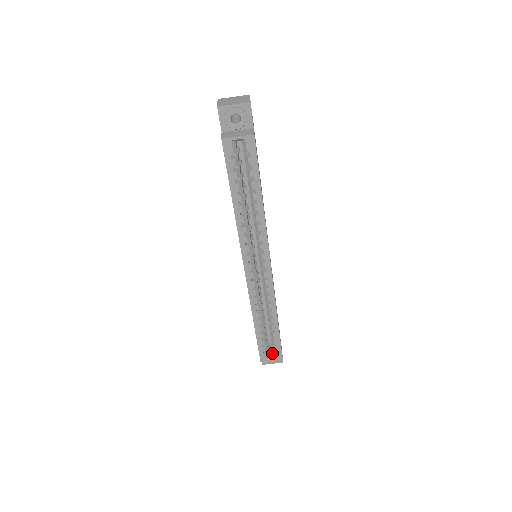
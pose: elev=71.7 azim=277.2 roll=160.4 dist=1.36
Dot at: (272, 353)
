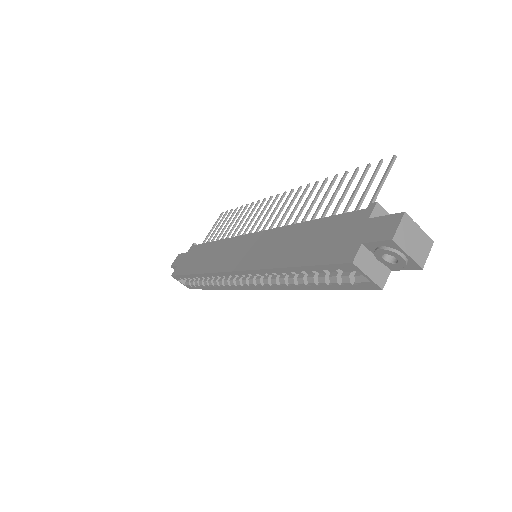
Dot at: occluded
